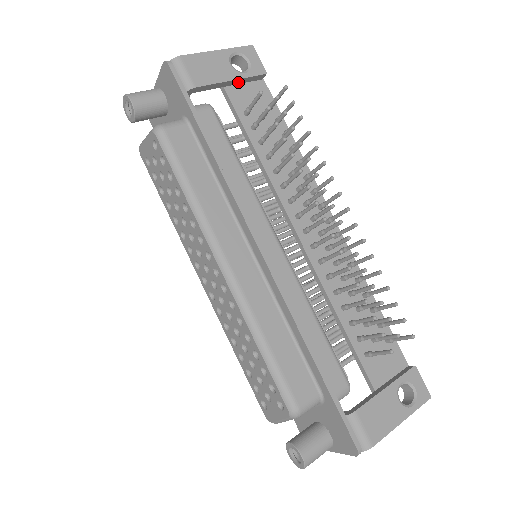
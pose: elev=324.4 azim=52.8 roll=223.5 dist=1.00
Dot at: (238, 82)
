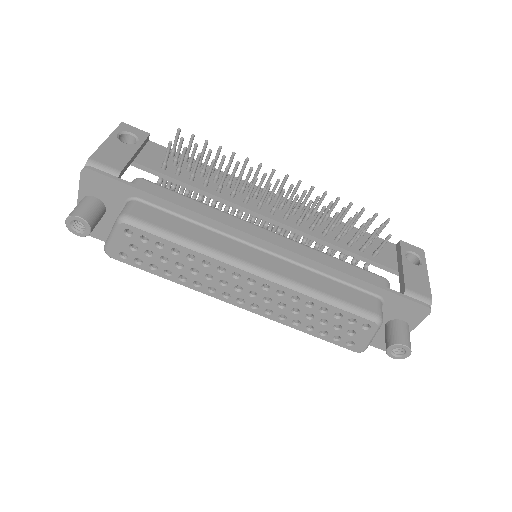
Dot at: (138, 152)
